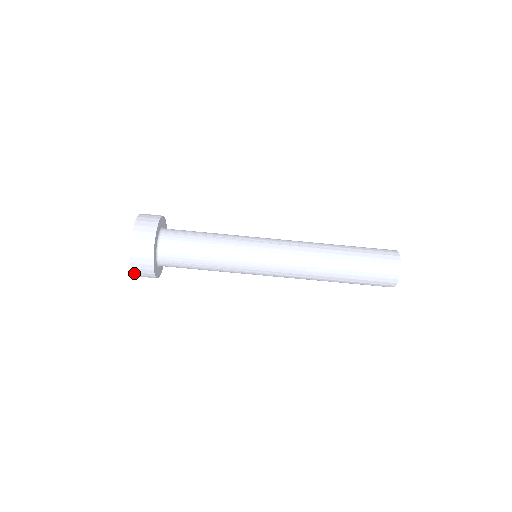
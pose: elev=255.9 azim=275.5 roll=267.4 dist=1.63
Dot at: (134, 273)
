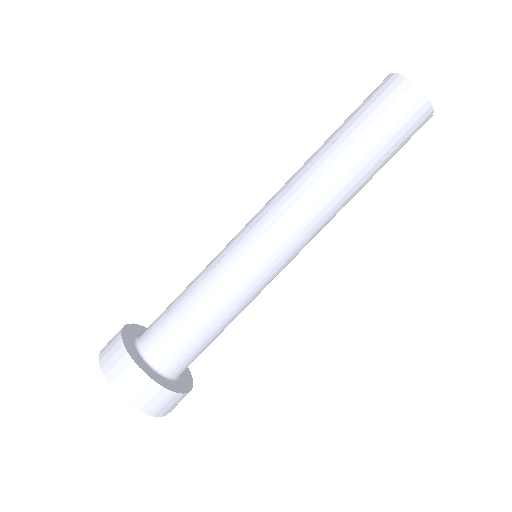
Dot at: occluded
